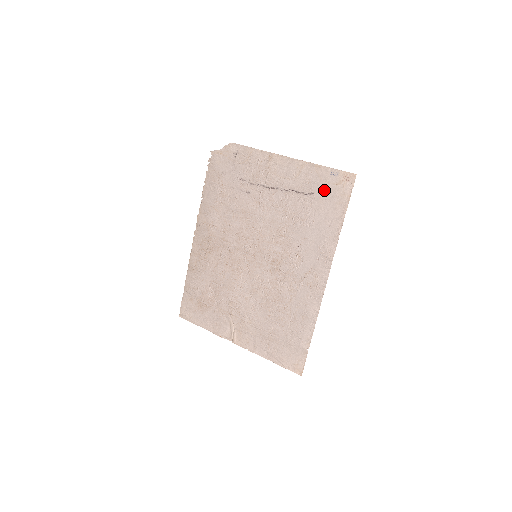
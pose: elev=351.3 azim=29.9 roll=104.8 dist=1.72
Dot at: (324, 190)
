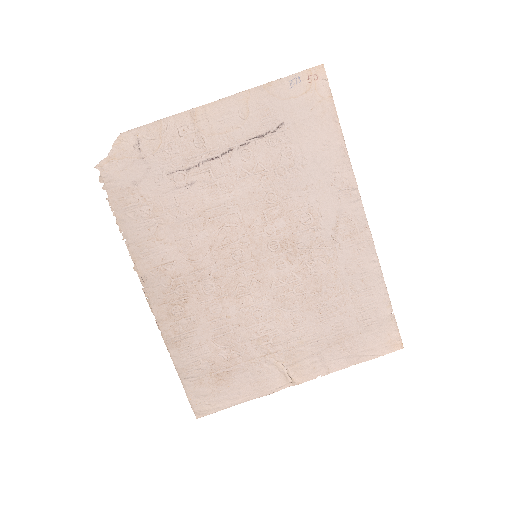
Dot at: (294, 110)
